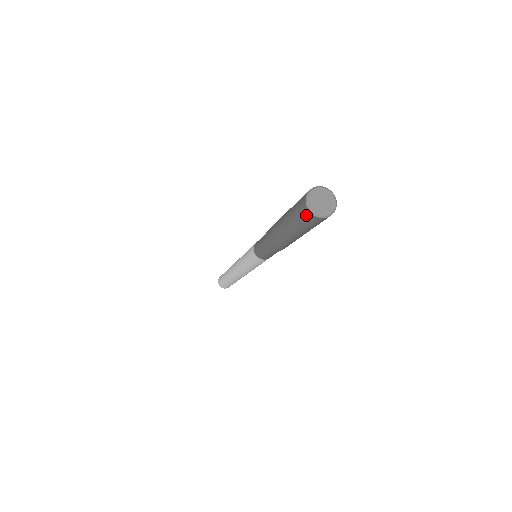
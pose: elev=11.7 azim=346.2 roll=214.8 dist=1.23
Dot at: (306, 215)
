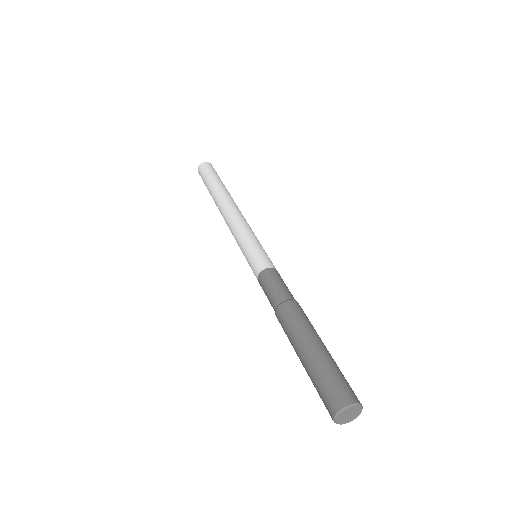
Dot at: occluded
